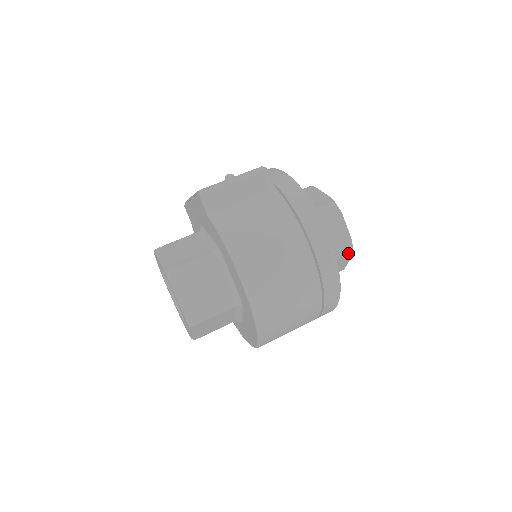
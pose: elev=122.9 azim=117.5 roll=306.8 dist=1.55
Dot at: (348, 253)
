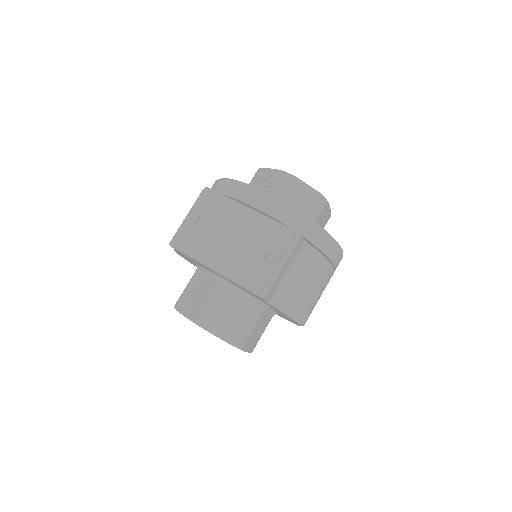
Dot at: occluded
